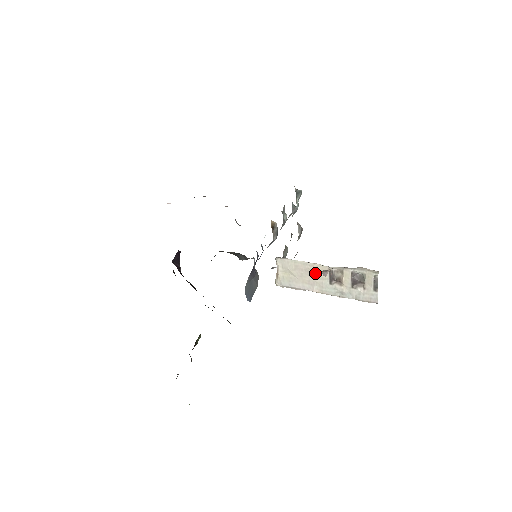
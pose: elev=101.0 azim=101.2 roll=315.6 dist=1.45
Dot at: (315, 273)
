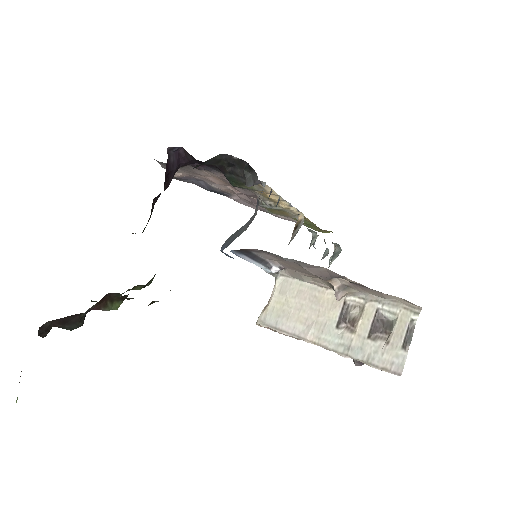
Dot at: (322, 305)
